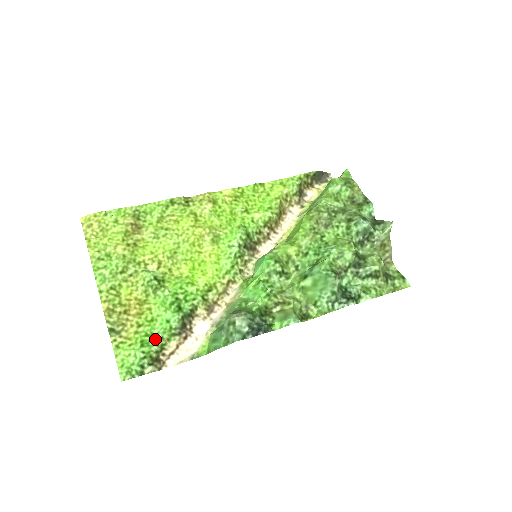
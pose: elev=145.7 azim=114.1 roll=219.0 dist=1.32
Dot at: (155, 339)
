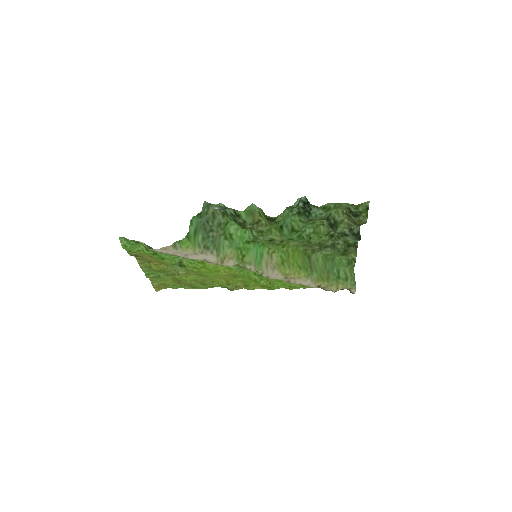
Dot at: (157, 252)
